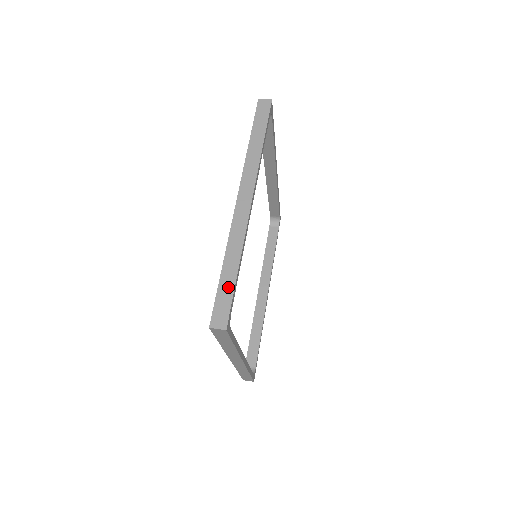
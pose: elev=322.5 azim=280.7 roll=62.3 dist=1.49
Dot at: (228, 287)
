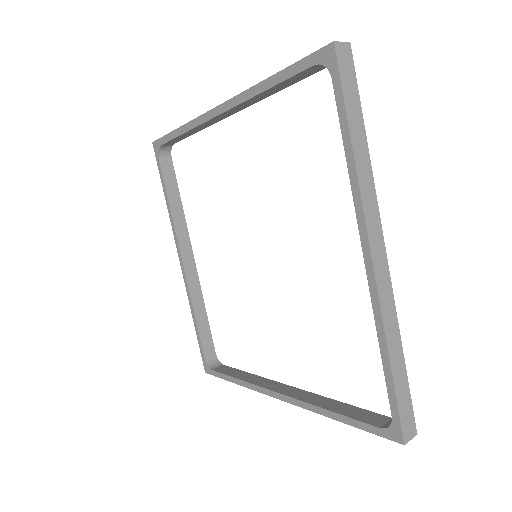
Dot at: (403, 385)
